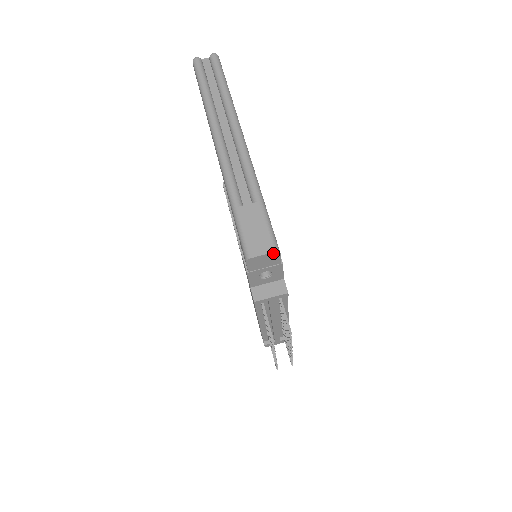
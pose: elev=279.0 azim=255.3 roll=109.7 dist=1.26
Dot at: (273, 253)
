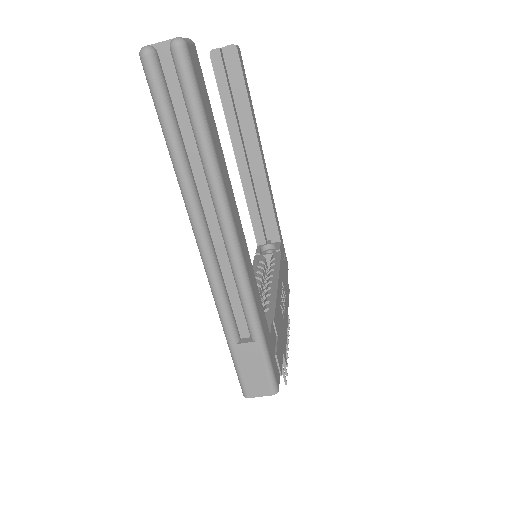
Dot at: (271, 394)
